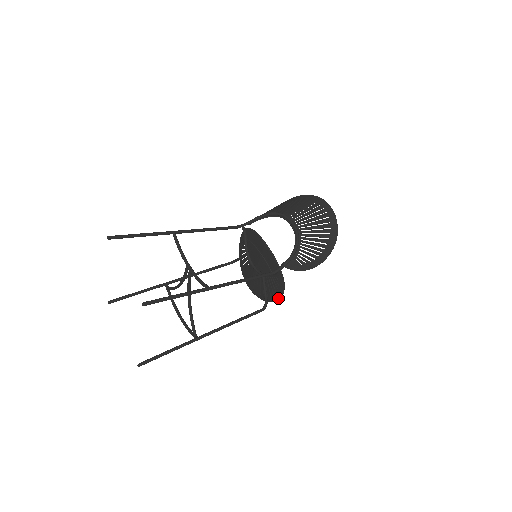
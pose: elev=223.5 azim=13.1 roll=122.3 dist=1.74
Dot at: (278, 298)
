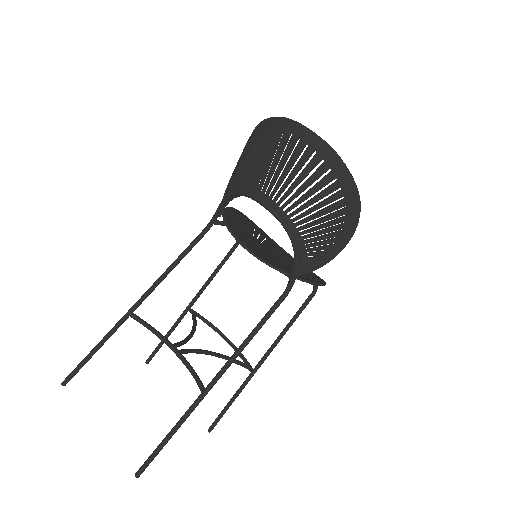
Dot at: occluded
